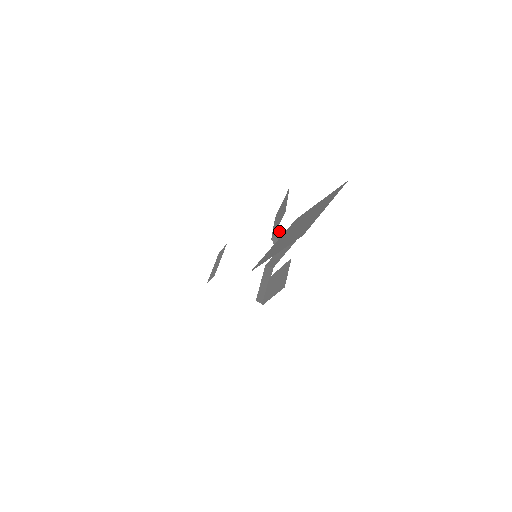
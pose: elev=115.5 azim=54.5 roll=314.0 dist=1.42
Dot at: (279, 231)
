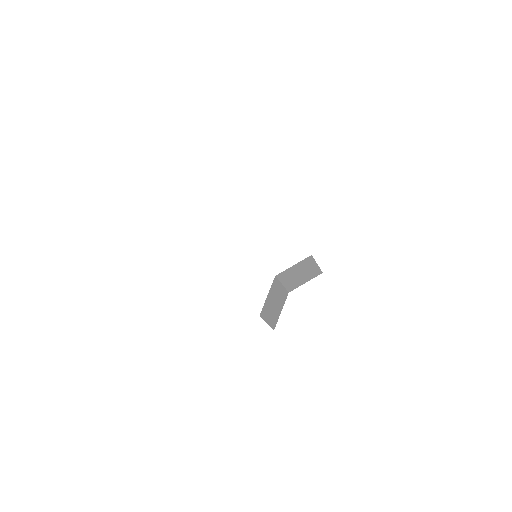
Dot at: (278, 310)
